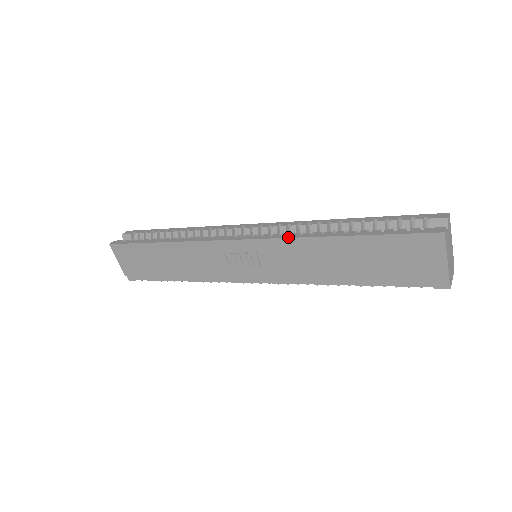
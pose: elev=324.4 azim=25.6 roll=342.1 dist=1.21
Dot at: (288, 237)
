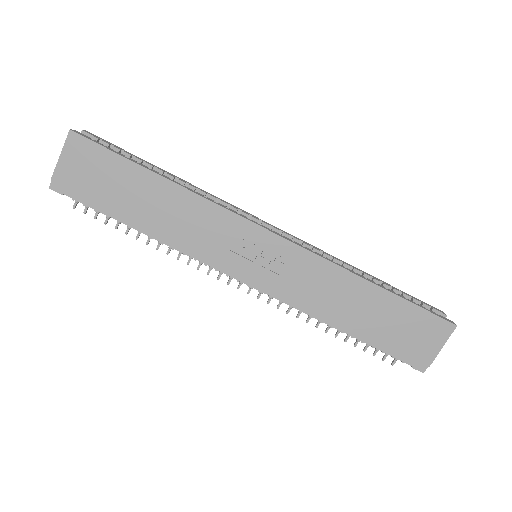
Dot at: (325, 258)
